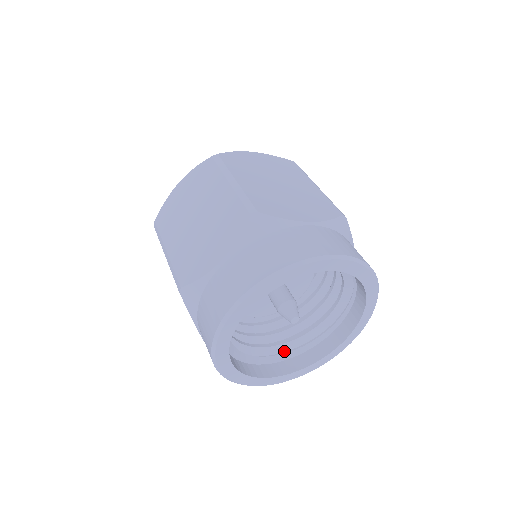
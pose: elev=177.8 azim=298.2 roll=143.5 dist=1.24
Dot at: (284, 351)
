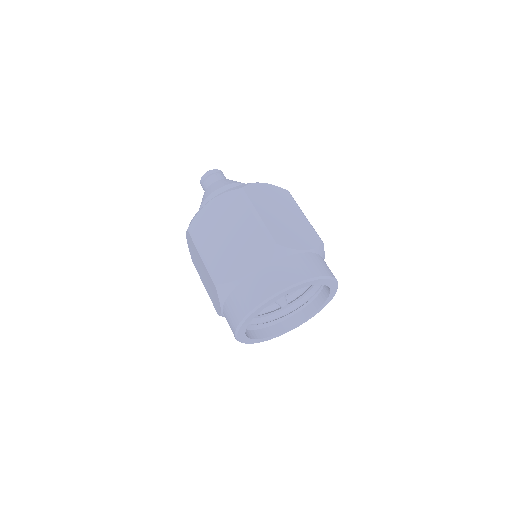
Dot at: (268, 320)
